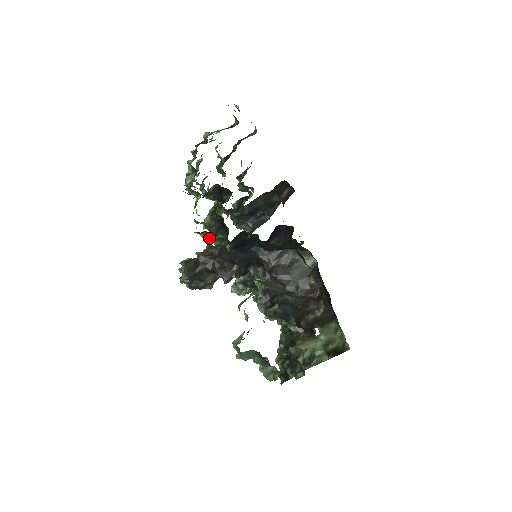
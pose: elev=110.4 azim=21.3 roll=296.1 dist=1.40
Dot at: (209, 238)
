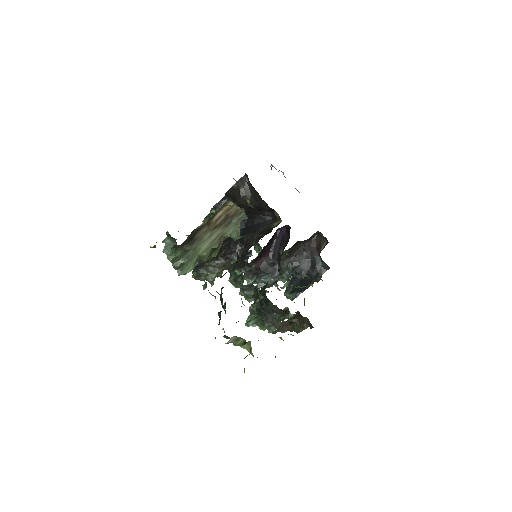
Dot at: occluded
